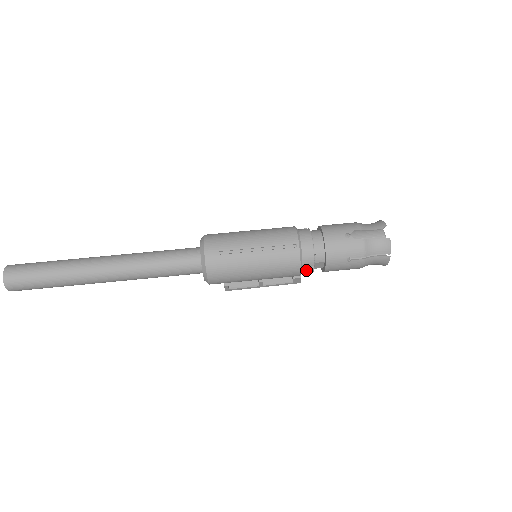
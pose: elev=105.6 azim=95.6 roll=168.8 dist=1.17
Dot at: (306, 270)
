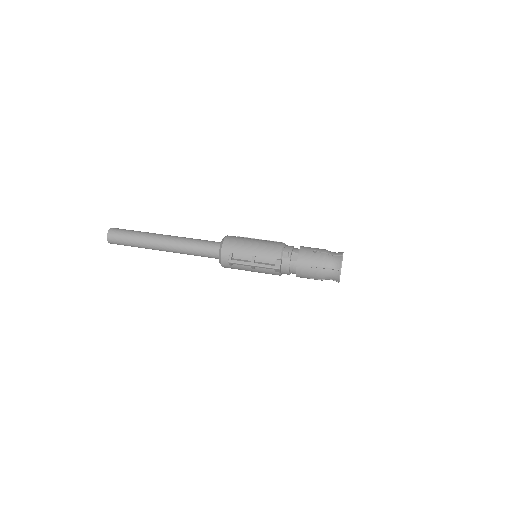
Dot at: (286, 256)
